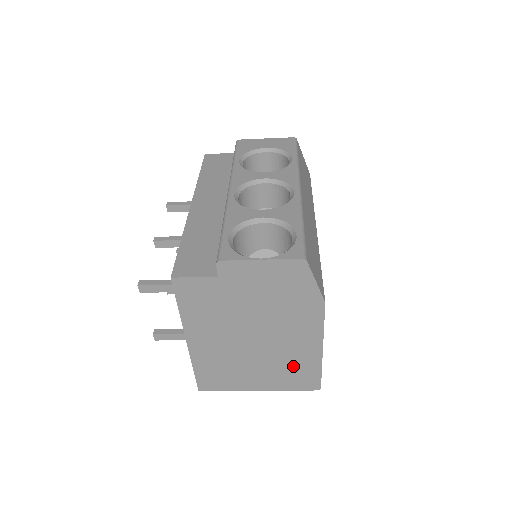
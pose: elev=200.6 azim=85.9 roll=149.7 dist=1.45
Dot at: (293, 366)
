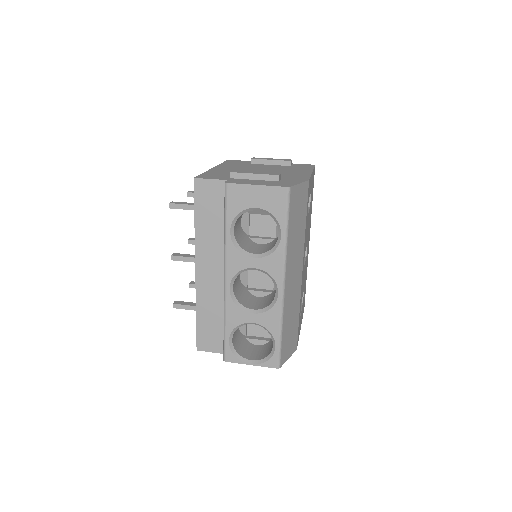
Dot at: occluded
